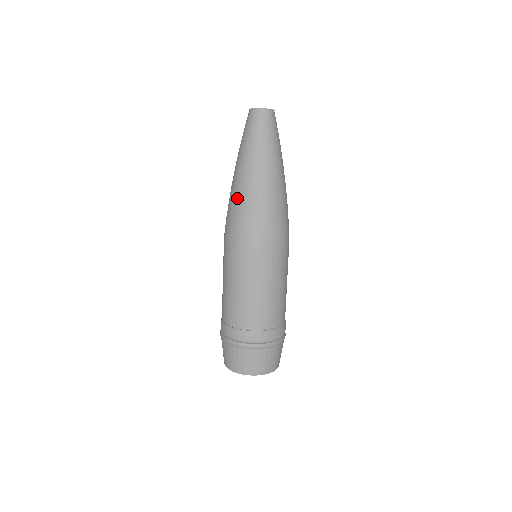
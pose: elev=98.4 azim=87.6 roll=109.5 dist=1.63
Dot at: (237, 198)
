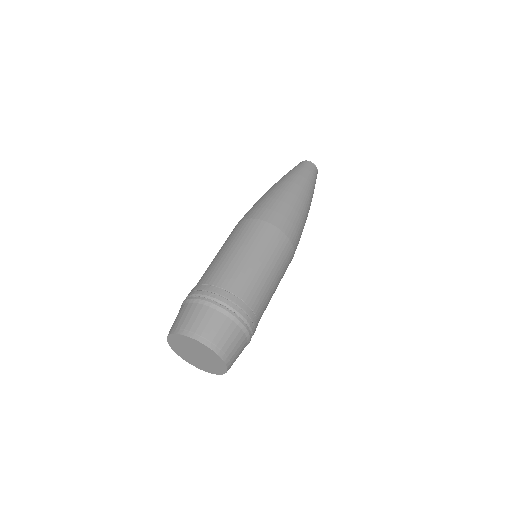
Dot at: (264, 196)
